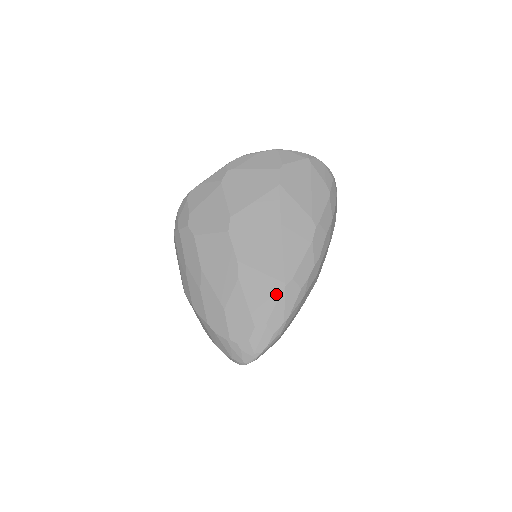
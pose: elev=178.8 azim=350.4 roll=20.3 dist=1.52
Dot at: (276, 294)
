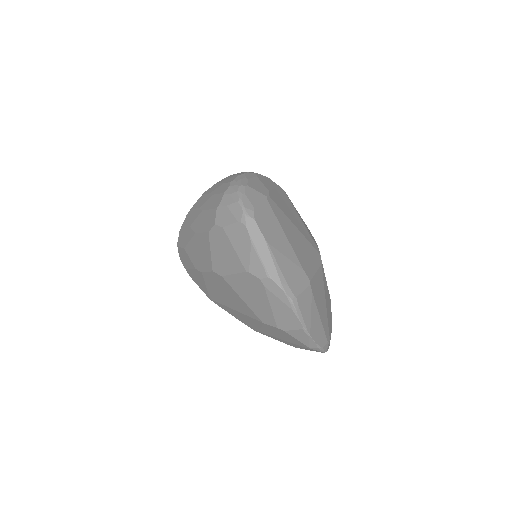
Dot at: (203, 290)
